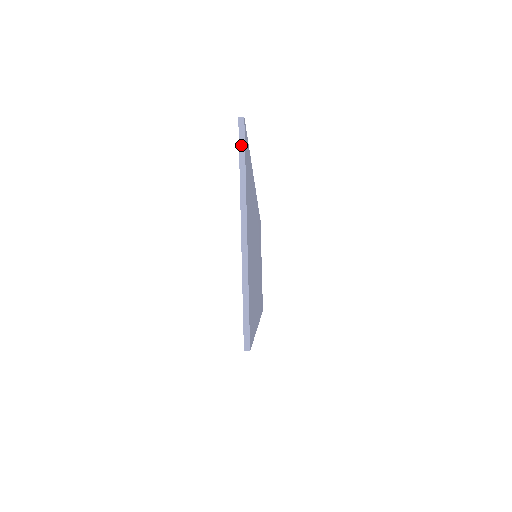
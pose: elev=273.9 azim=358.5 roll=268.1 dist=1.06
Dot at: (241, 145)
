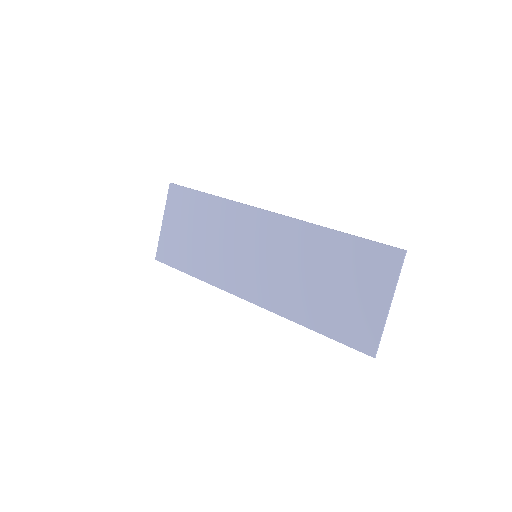
Dot at: (402, 264)
